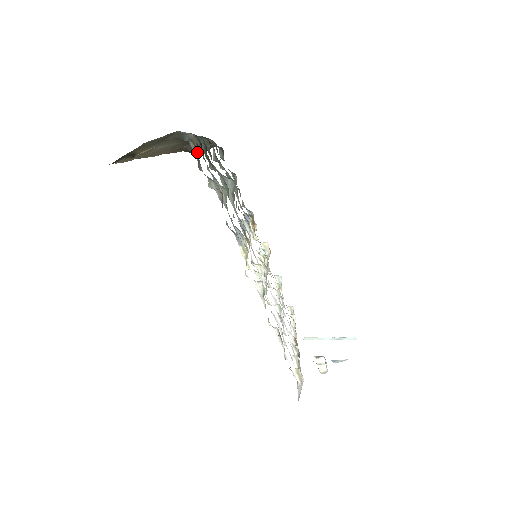
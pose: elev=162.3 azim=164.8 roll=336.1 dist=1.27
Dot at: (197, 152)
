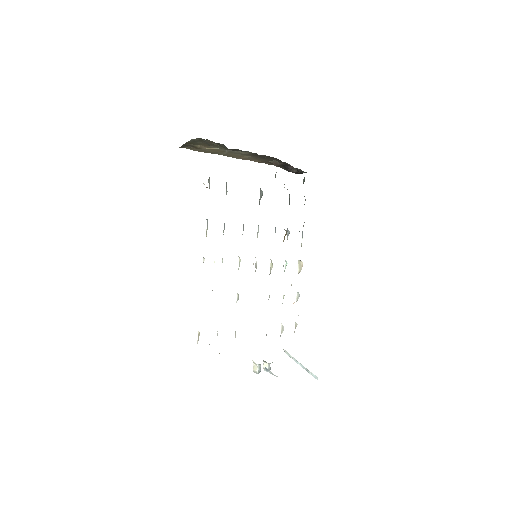
Dot at: occluded
